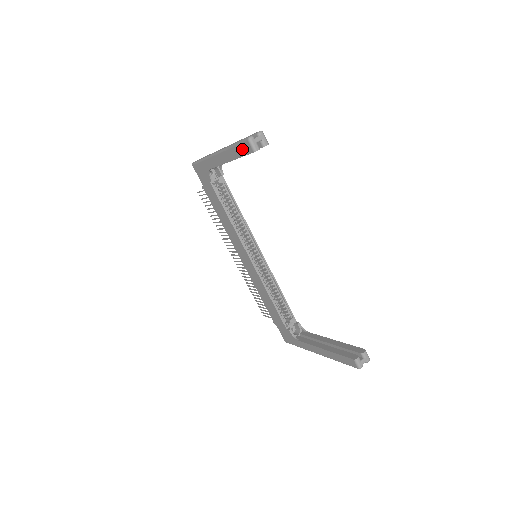
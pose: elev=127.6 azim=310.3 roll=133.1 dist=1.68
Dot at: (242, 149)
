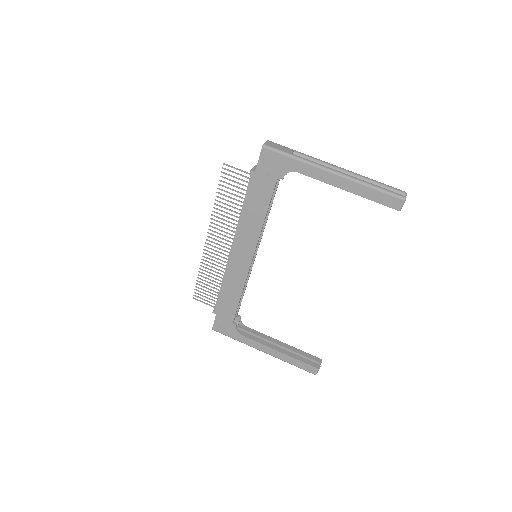
Dot at: (384, 198)
